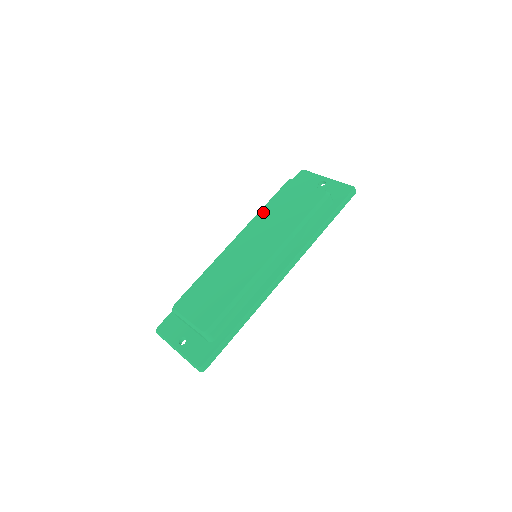
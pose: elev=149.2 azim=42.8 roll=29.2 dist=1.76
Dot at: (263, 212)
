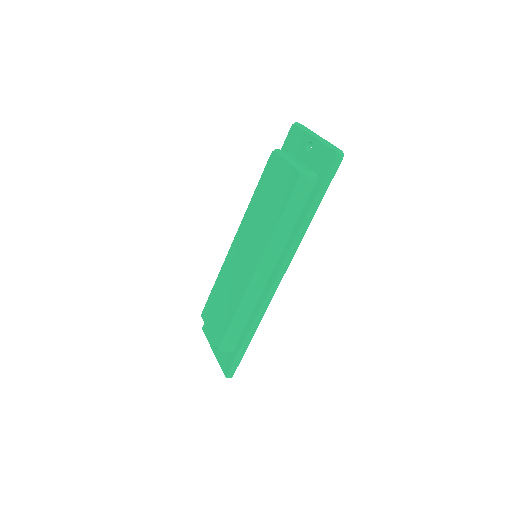
Dot at: (252, 204)
